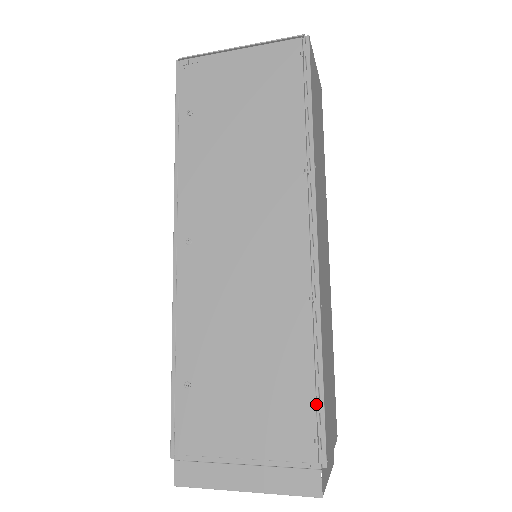
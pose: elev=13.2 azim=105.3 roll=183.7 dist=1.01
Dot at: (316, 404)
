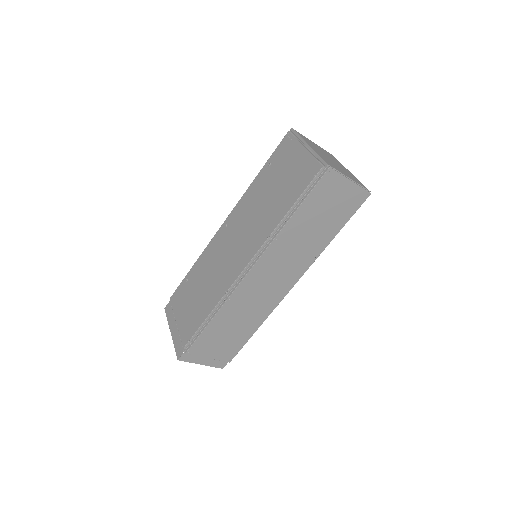
Dot at: (198, 330)
